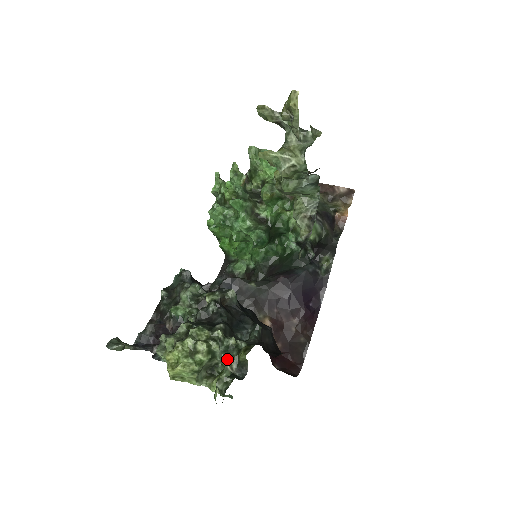
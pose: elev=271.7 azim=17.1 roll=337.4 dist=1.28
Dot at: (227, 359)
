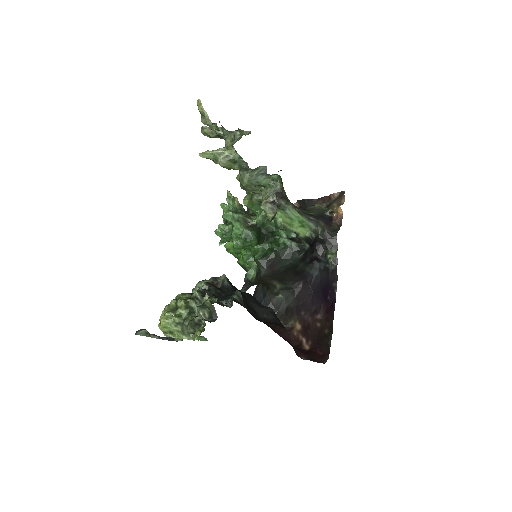
Dot at: (200, 310)
